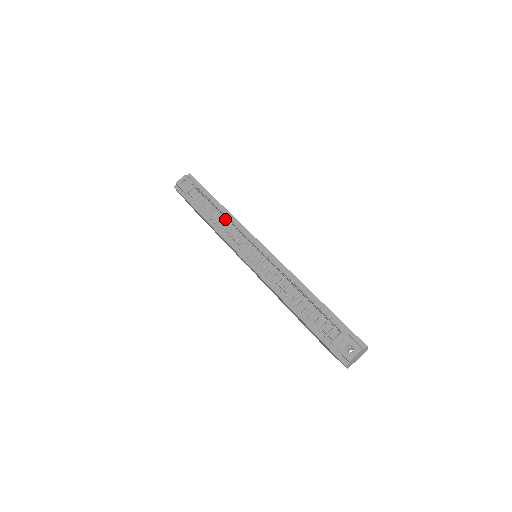
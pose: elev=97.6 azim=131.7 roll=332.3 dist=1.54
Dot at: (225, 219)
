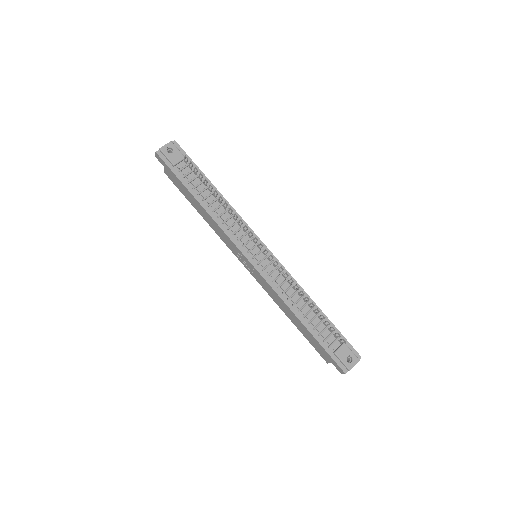
Dot at: (224, 209)
